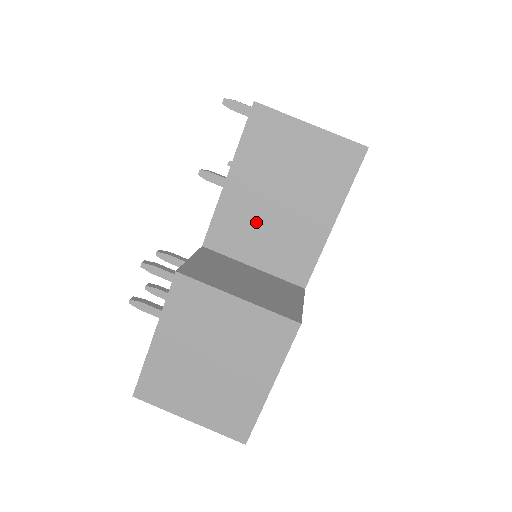
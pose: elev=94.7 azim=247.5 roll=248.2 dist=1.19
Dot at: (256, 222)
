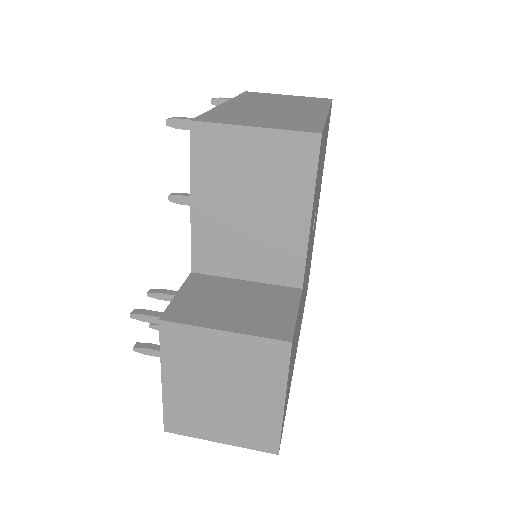
Dot at: (233, 238)
